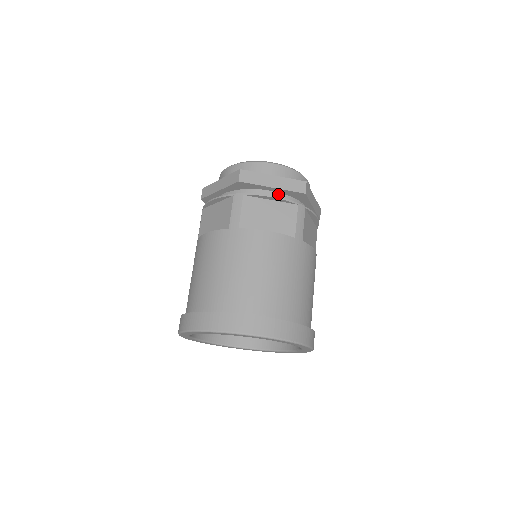
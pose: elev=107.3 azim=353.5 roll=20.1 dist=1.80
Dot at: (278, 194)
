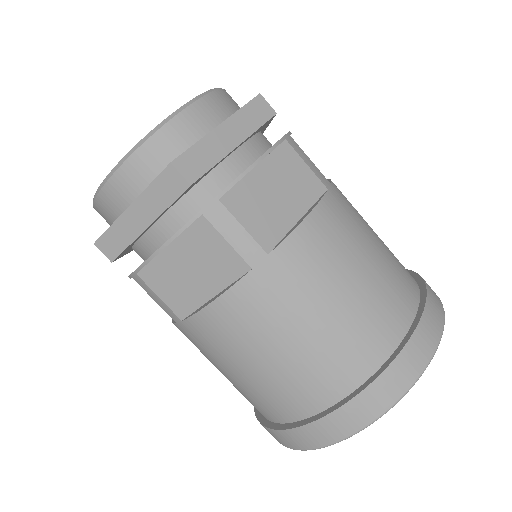
Dot at: (242, 149)
